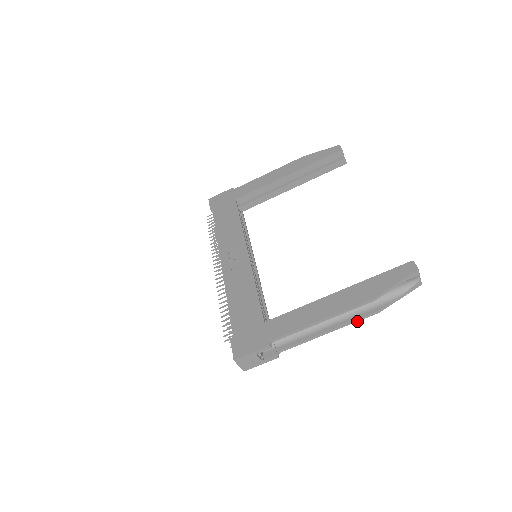
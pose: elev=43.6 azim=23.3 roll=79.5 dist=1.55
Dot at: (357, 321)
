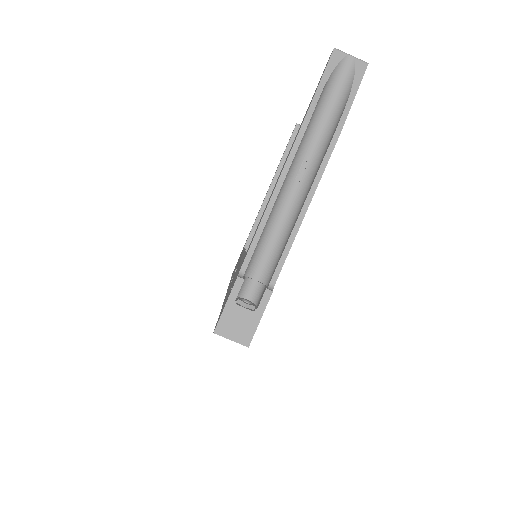
Dot at: (326, 165)
